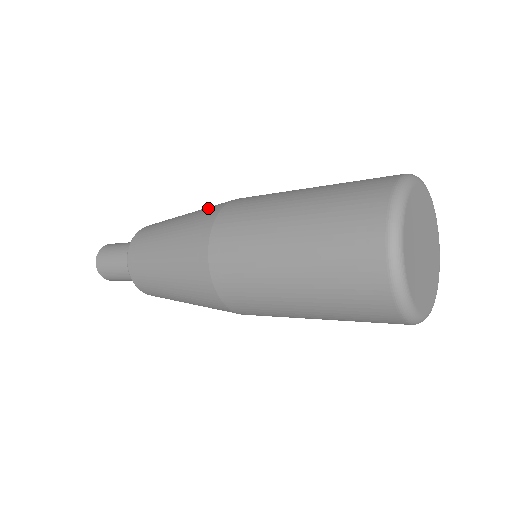
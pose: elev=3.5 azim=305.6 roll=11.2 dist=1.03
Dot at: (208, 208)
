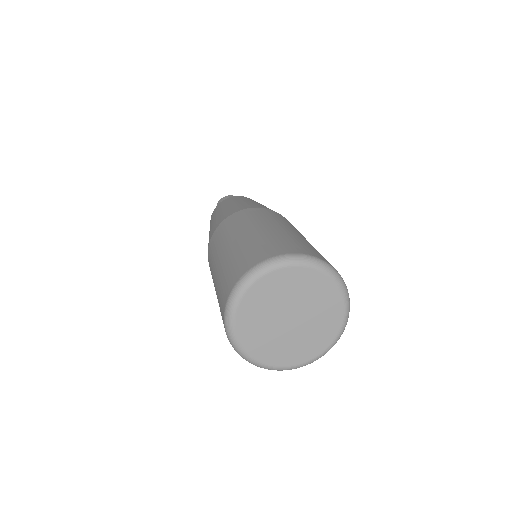
Dot at: (244, 205)
